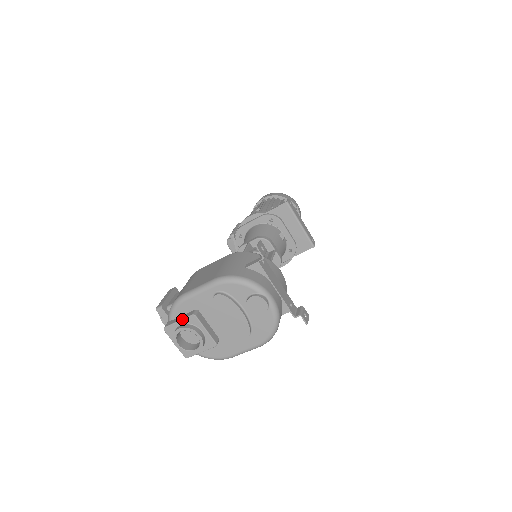
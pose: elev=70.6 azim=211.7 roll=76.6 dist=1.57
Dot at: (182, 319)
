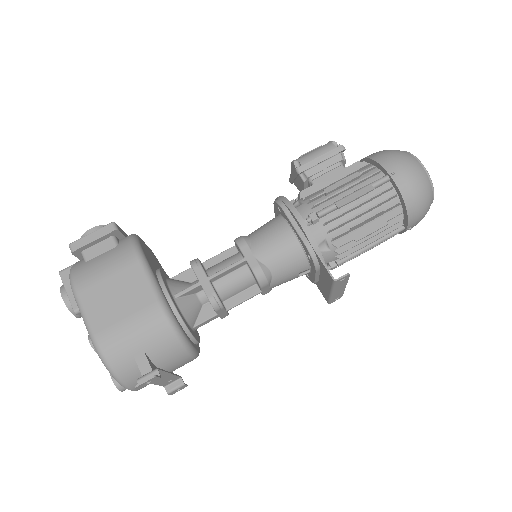
Dot at: (68, 297)
